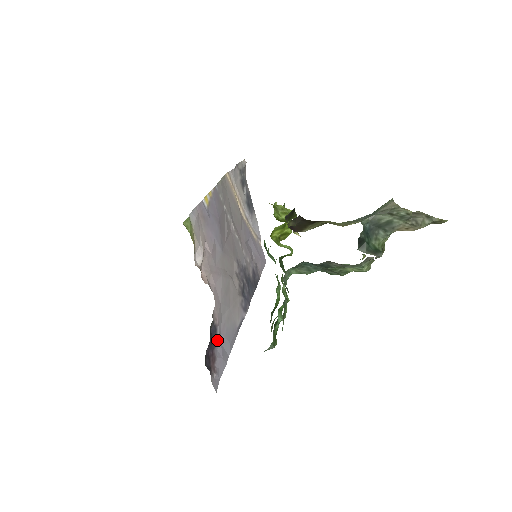
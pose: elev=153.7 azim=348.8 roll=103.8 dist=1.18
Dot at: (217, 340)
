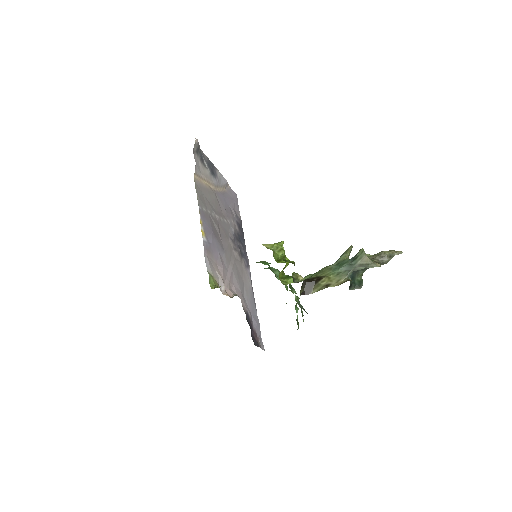
Dot at: (251, 319)
